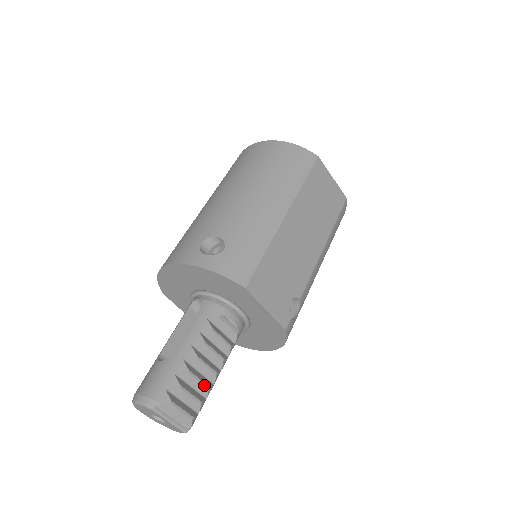
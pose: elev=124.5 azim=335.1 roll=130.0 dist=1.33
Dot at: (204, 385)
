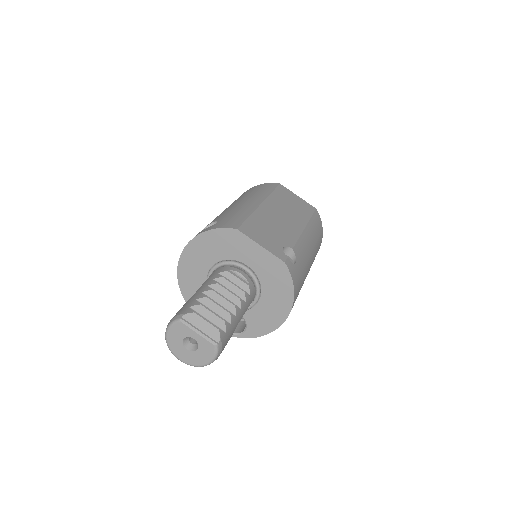
Dot at: (225, 310)
